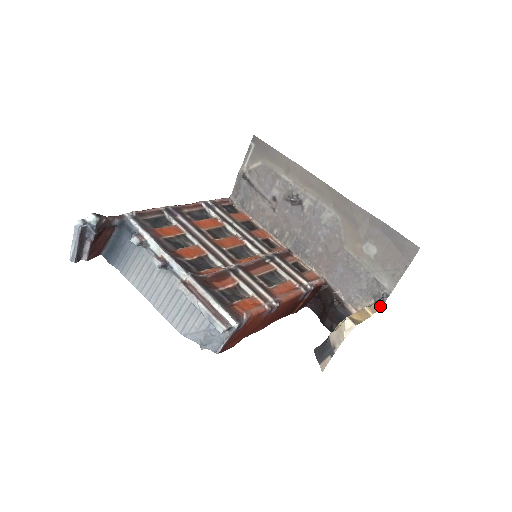
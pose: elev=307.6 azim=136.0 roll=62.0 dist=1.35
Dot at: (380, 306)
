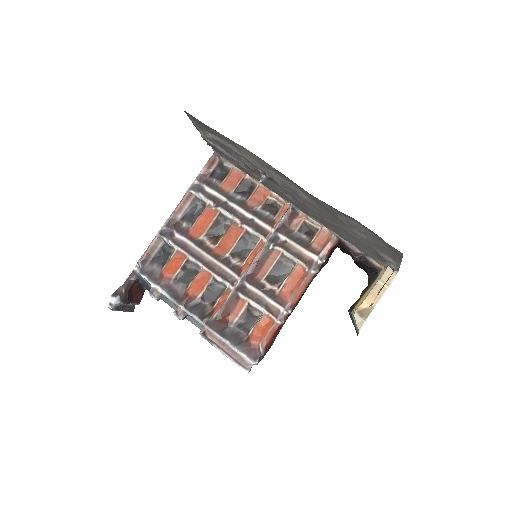
Dot at: occluded
